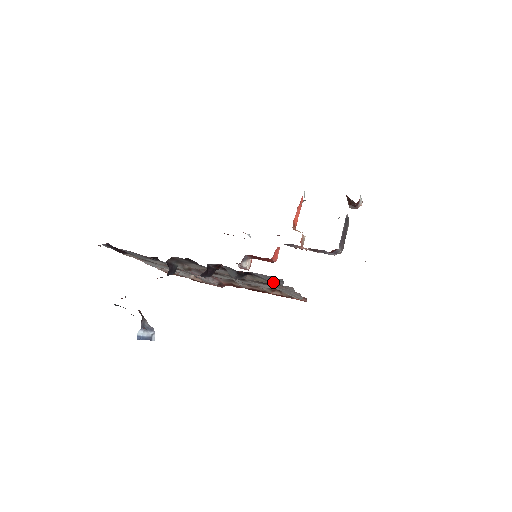
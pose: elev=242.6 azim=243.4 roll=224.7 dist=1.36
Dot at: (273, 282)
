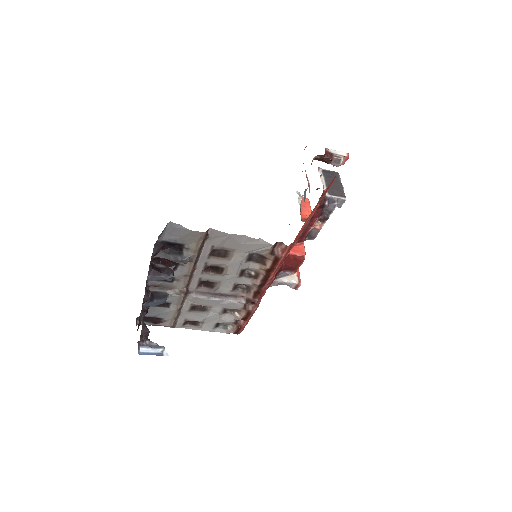
Dot at: (186, 235)
